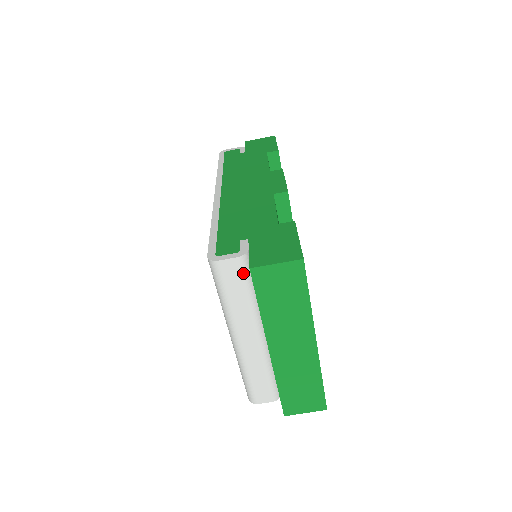
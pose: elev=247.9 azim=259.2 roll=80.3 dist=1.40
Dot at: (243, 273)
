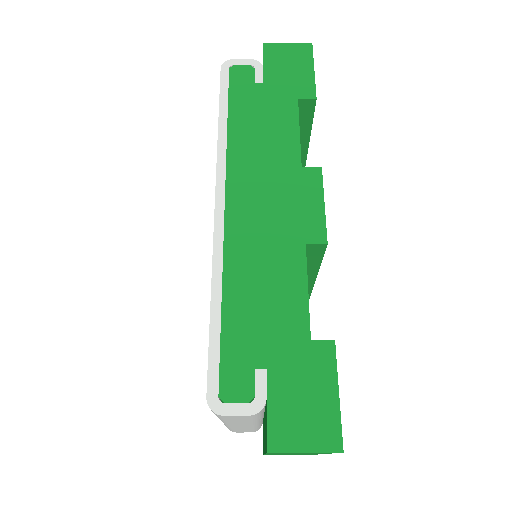
Dot at: (253, 417)
